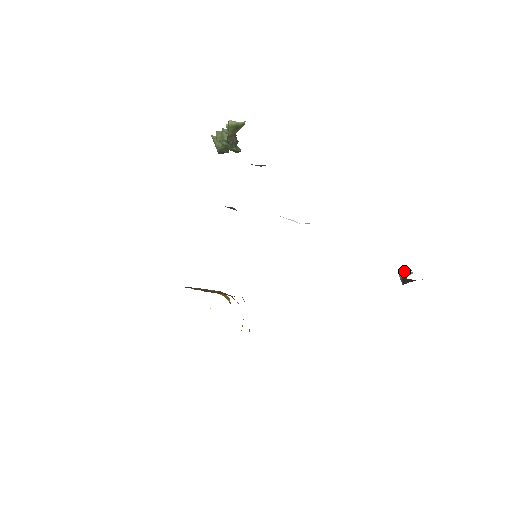
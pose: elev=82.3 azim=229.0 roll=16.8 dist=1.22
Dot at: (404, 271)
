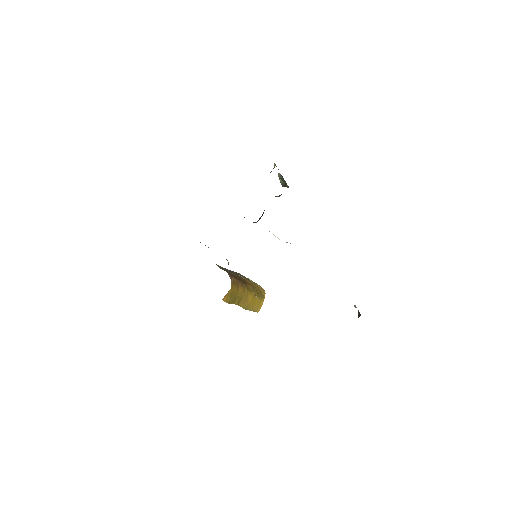
Dot at: occluded
